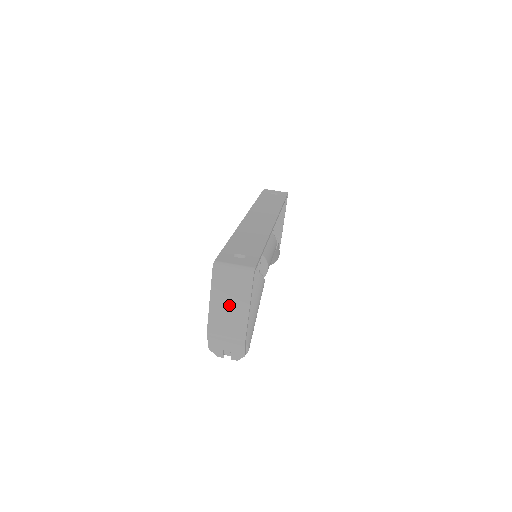
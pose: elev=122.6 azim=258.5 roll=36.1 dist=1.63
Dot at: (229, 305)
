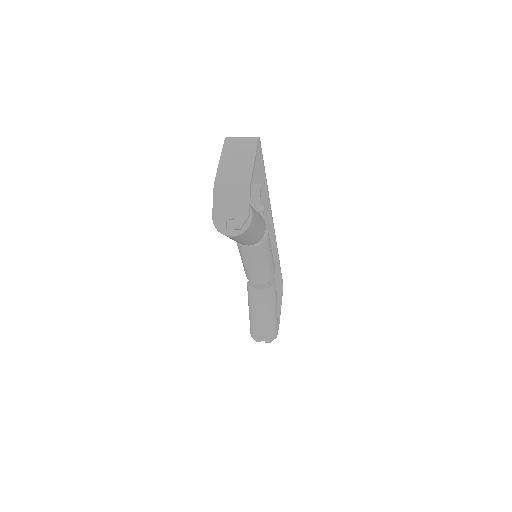
Dot at: (237, 160)
